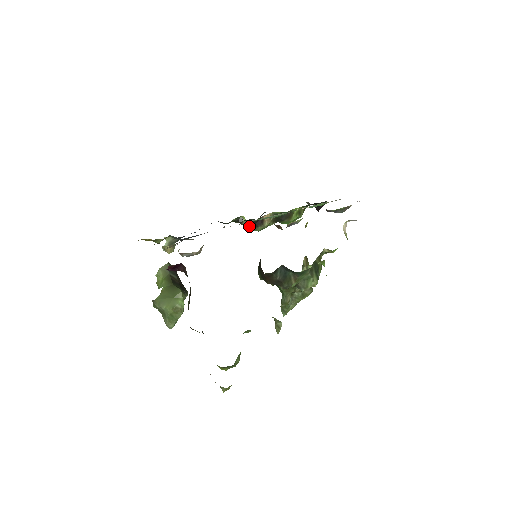
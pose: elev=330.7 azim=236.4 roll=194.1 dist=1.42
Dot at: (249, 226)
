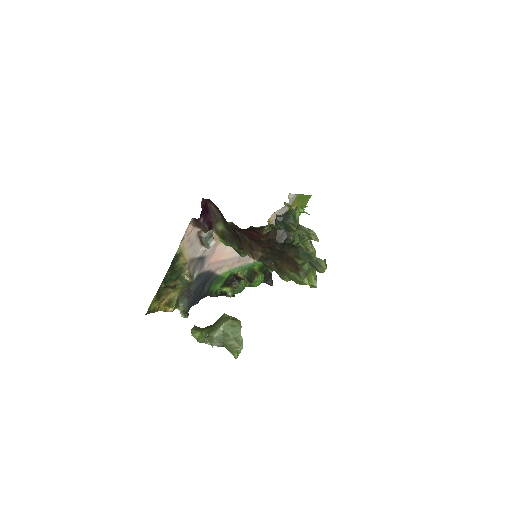
Dot at: (234, 287)
